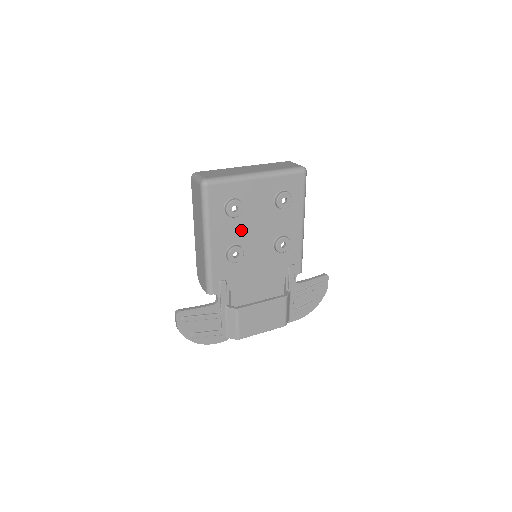
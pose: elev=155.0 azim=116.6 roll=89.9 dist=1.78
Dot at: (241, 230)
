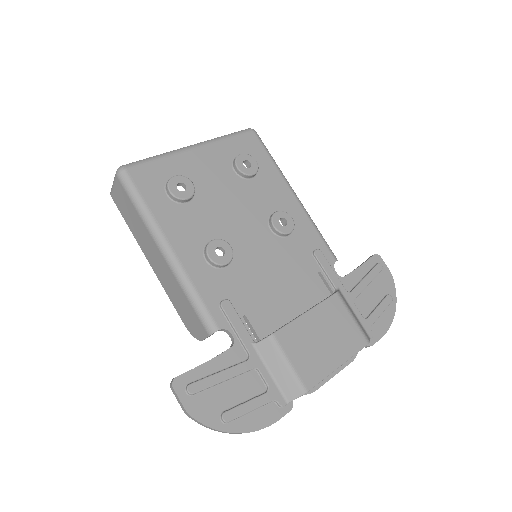
Dot at: (209, 219)
